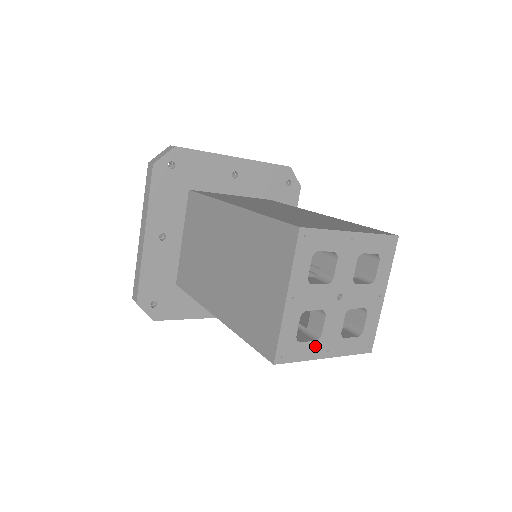
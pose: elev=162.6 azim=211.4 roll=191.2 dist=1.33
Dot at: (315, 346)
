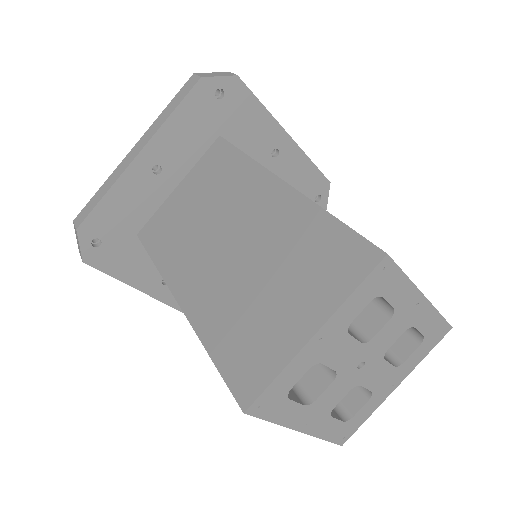
Dot at: (299, 411)
